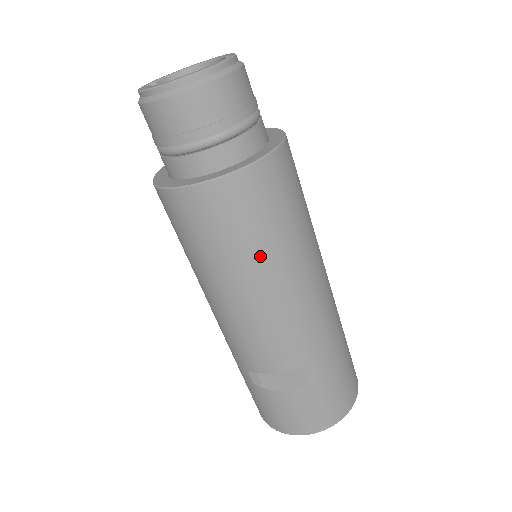
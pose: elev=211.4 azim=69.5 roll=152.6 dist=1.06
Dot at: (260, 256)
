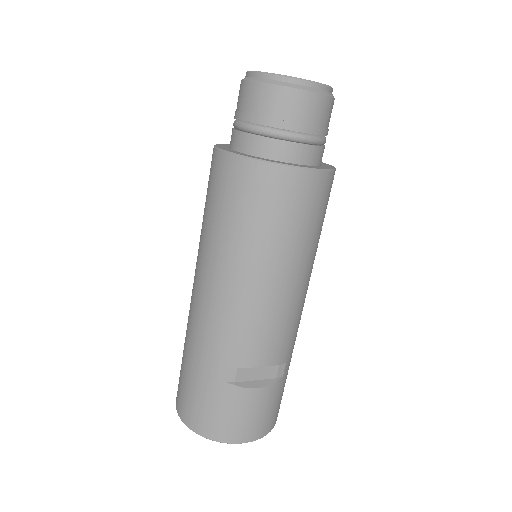
Dot at: (307, 247)
